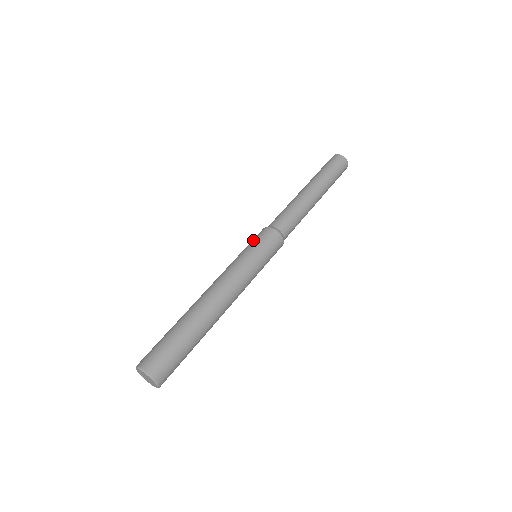
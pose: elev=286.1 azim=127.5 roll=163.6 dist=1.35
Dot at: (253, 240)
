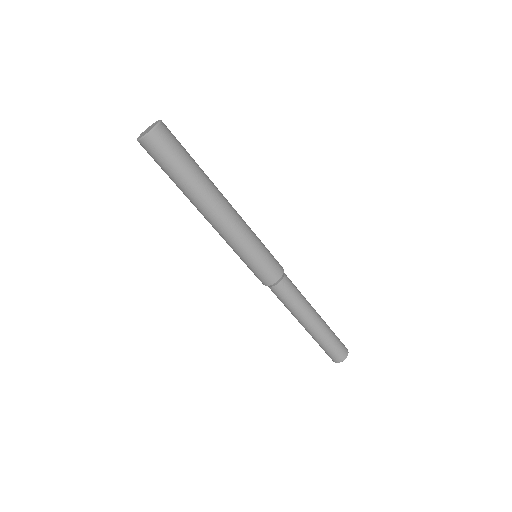
Dot at: occluded
